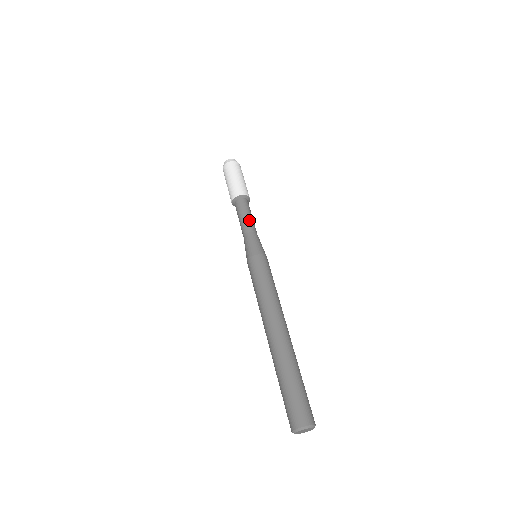
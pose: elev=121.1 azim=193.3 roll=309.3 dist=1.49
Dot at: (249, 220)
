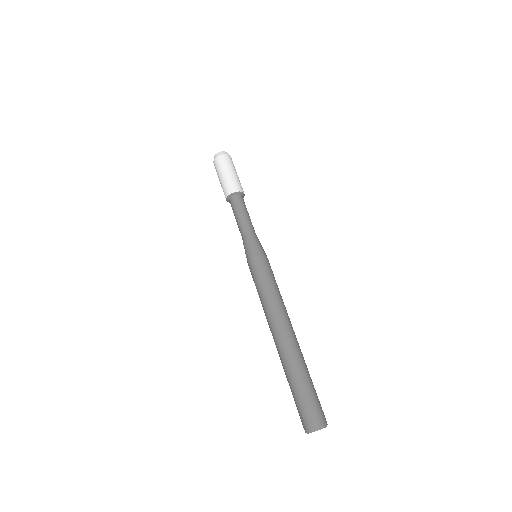
Dot at: (244, 219)
